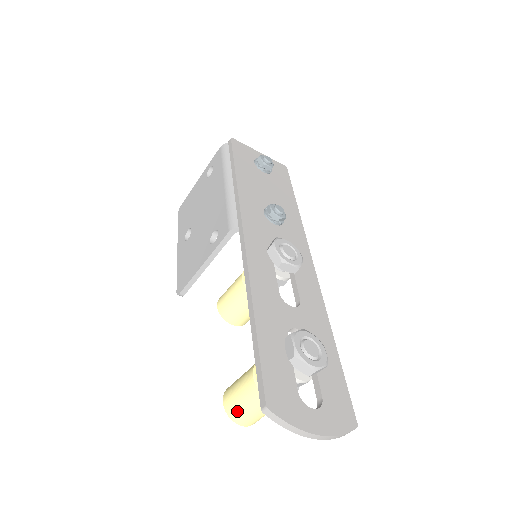
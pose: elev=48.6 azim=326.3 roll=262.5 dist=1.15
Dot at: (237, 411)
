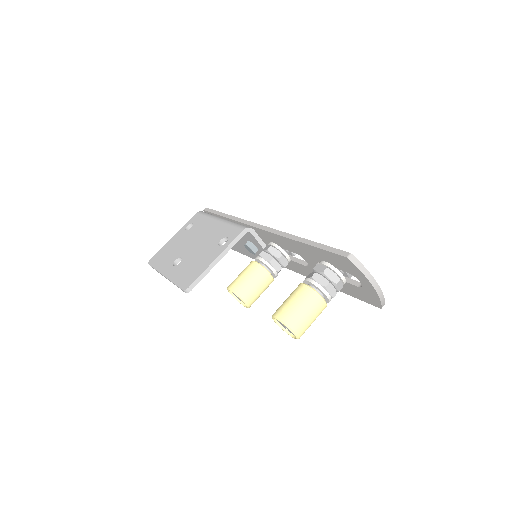
Dot at: (294, 315)
